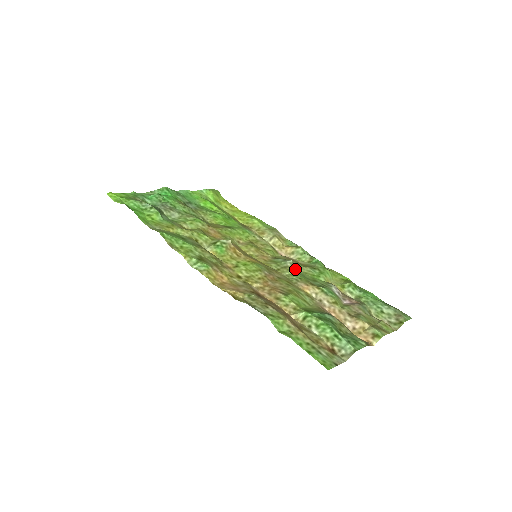
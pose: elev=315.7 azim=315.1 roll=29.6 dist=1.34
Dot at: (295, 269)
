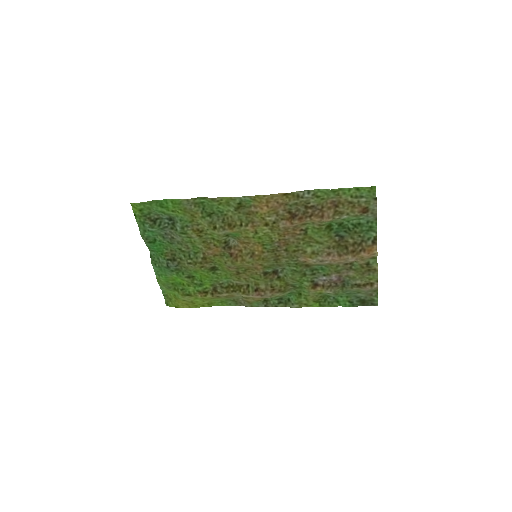
Dot at: (287, 267)
